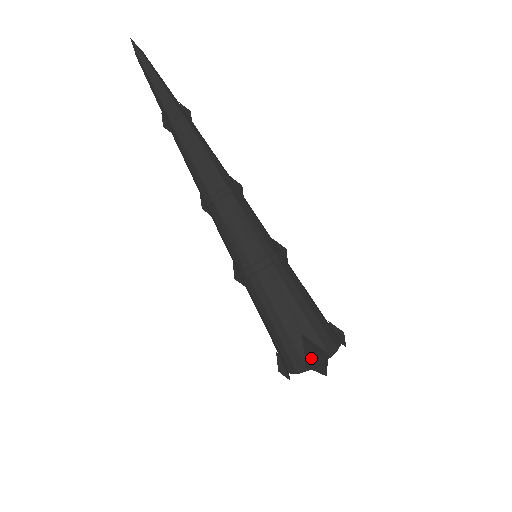
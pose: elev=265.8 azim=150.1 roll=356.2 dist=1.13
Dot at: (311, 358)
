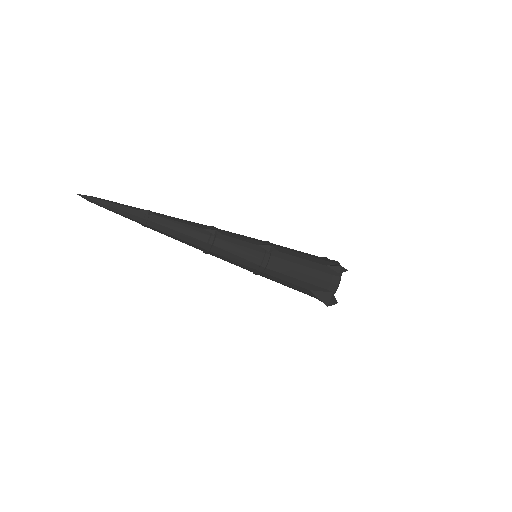
Dot at: (322, 301)
